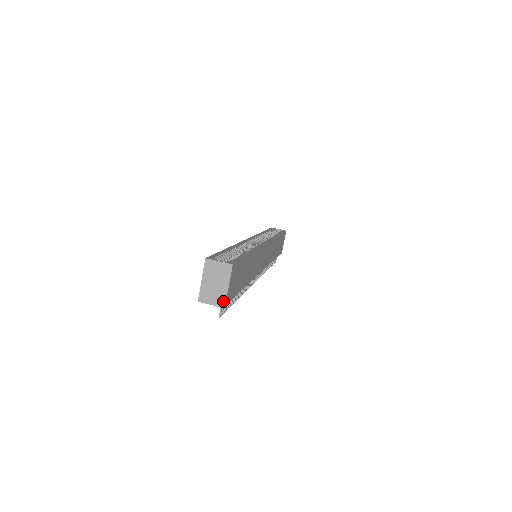
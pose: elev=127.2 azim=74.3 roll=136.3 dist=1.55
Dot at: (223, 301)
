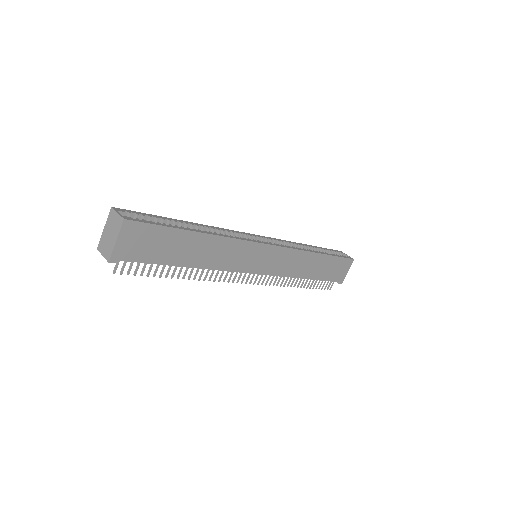
Dot at: (109, 255)
